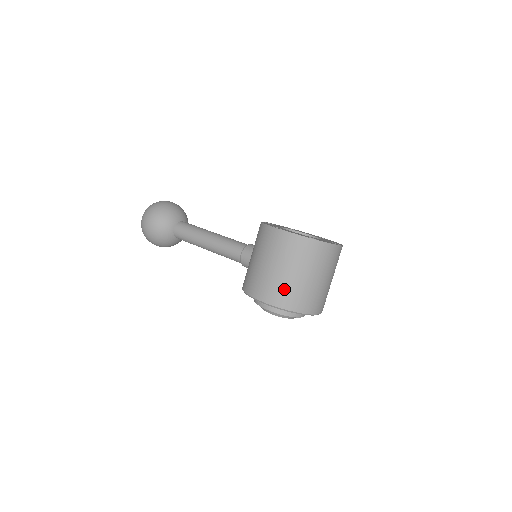
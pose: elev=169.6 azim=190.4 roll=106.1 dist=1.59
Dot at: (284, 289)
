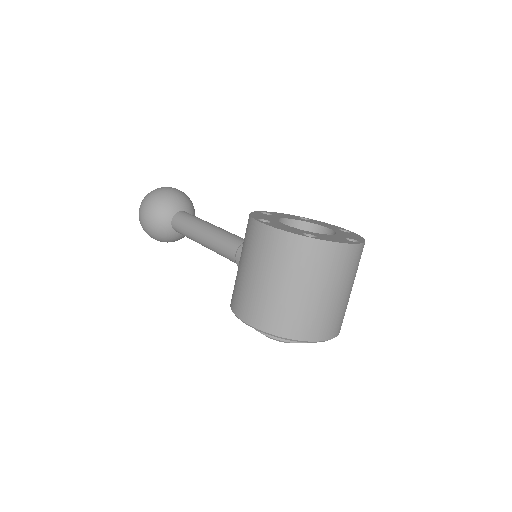
Dot at: (271, 307)
